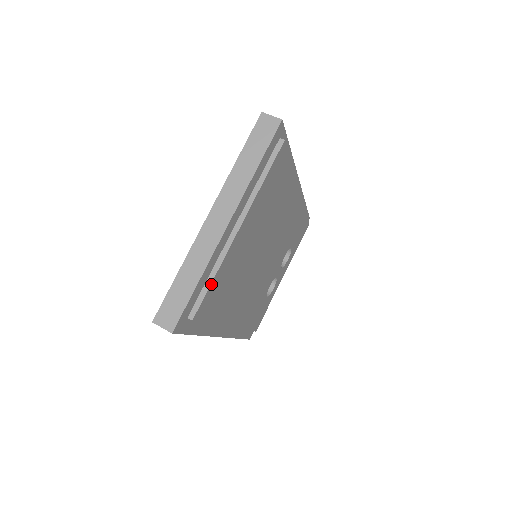
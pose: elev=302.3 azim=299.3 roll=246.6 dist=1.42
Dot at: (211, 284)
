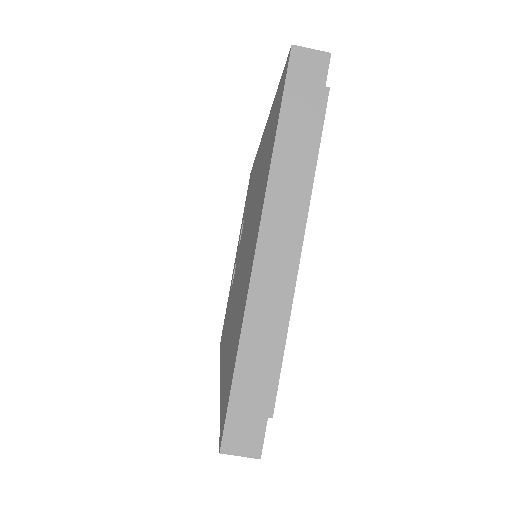
Dot at: (283, 352)
